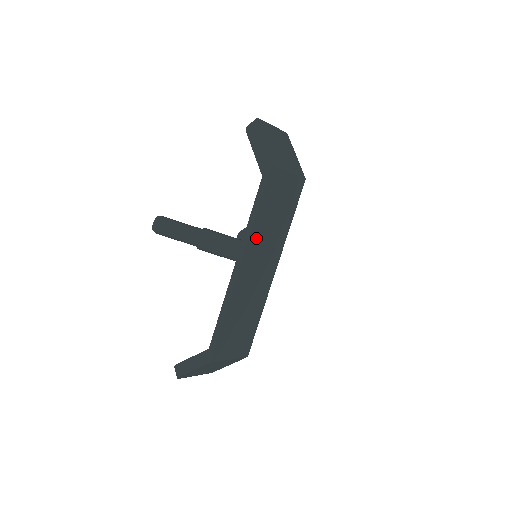
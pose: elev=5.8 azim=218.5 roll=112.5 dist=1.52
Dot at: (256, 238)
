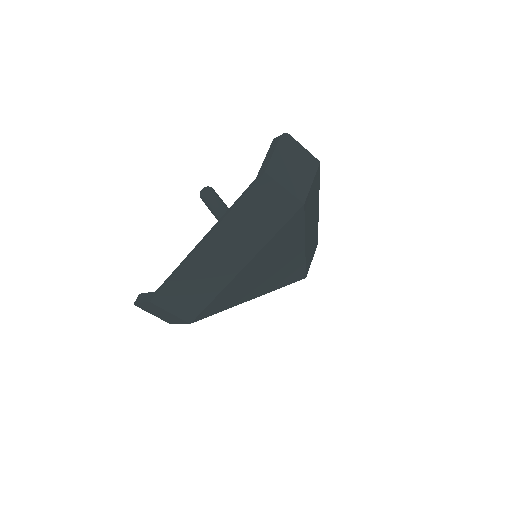
Dot at: (229, 226)
